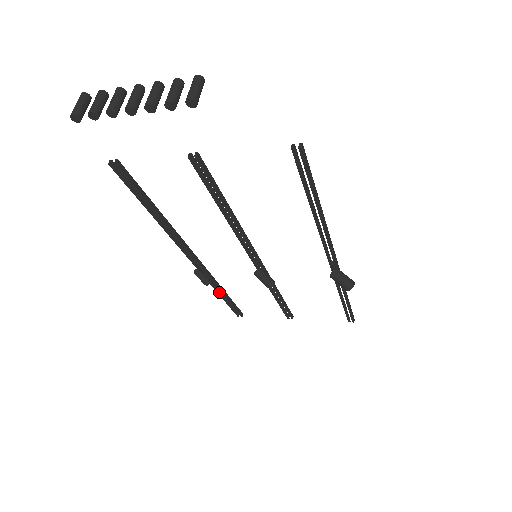
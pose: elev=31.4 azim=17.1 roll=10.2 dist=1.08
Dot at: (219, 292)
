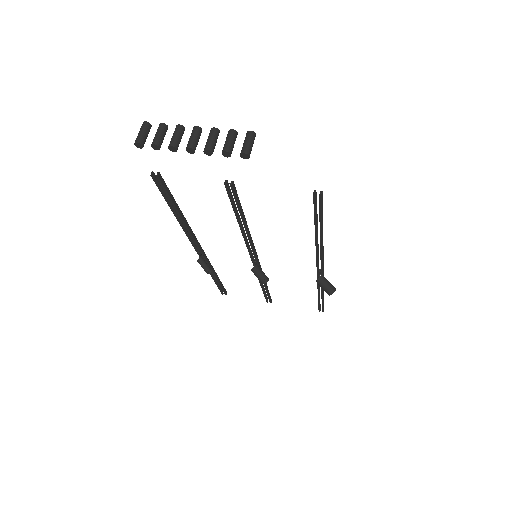
Dot at: (212, 275)
